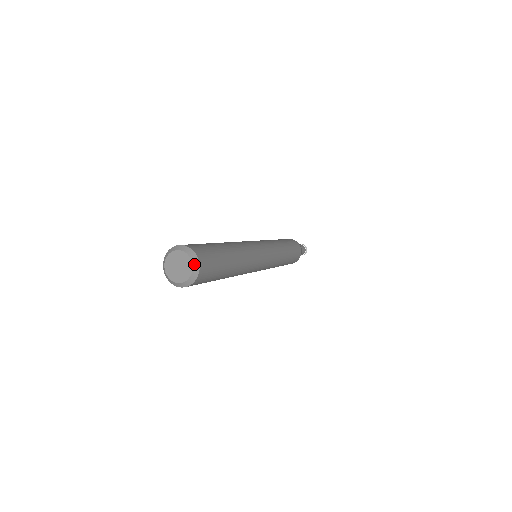
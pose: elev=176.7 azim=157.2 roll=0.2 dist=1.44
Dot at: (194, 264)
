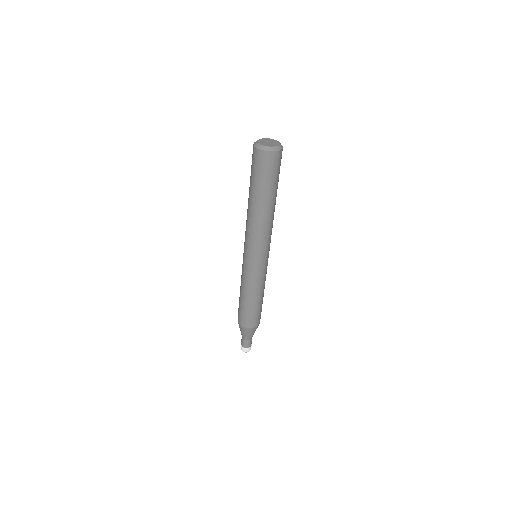
Dot at: (275, 140)
